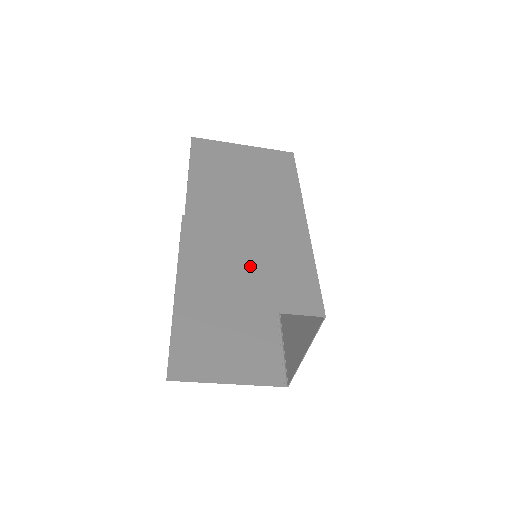
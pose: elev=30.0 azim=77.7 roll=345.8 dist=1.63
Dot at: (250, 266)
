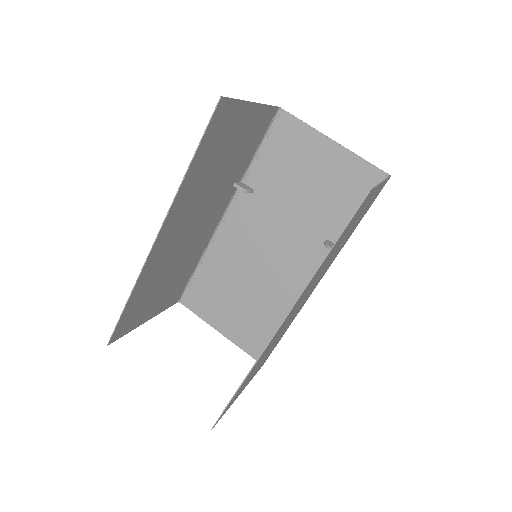
Dot at: occluded
